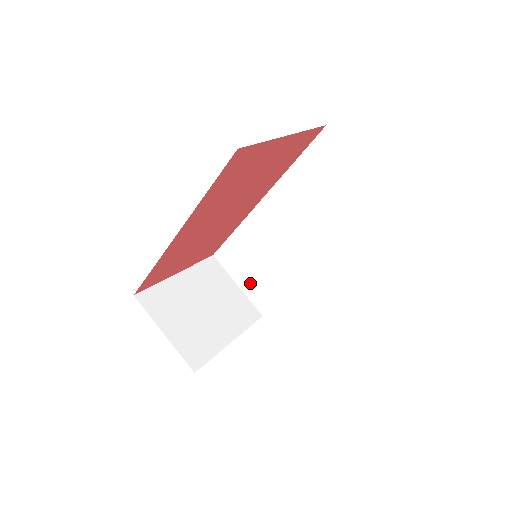
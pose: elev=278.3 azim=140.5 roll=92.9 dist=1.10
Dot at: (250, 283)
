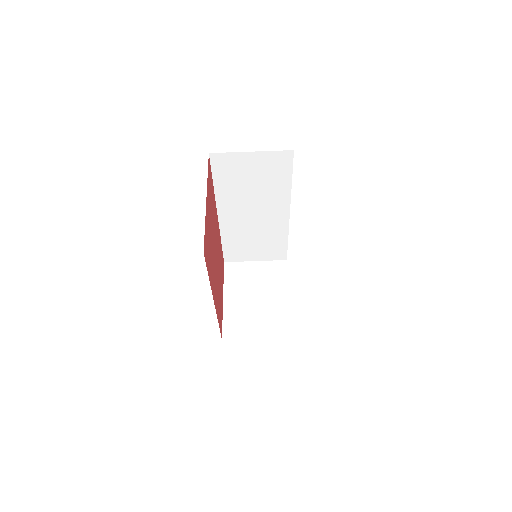
Dot at: (261, 254)
